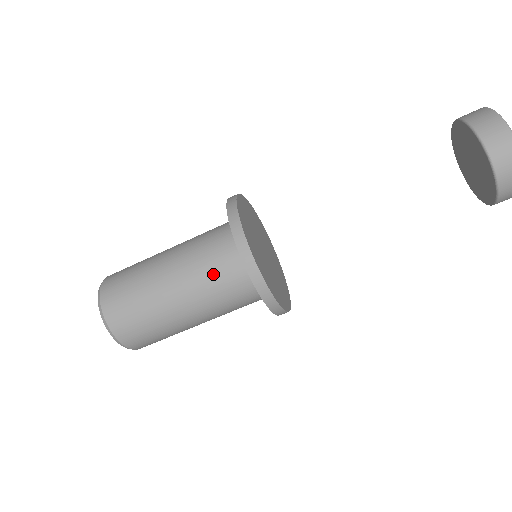
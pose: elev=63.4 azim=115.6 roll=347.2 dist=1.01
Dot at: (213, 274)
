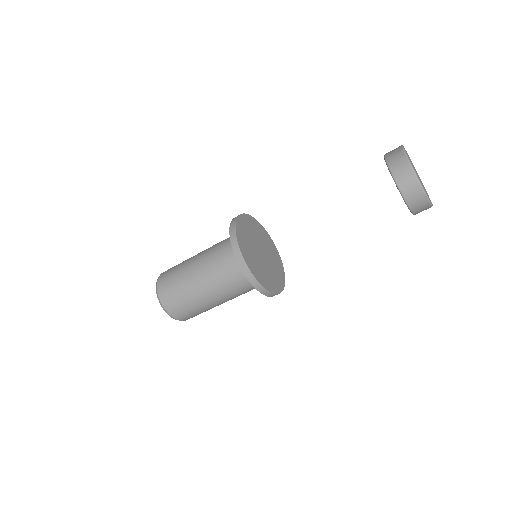
Dot at: (221, 264)
